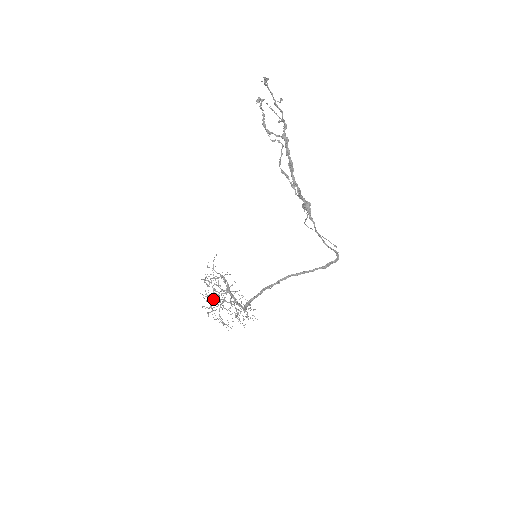
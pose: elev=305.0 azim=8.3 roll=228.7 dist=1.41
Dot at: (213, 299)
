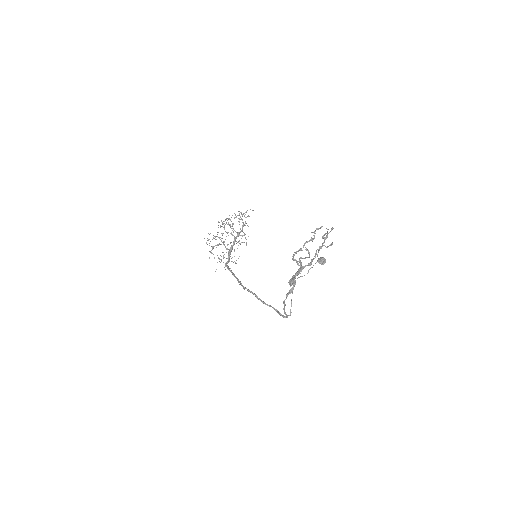
Dot at: (218, 237)
